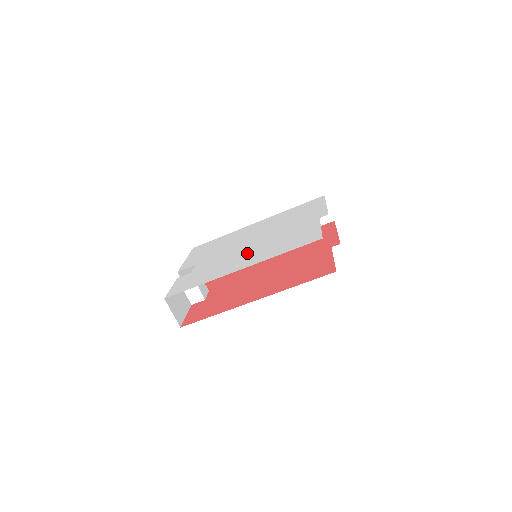
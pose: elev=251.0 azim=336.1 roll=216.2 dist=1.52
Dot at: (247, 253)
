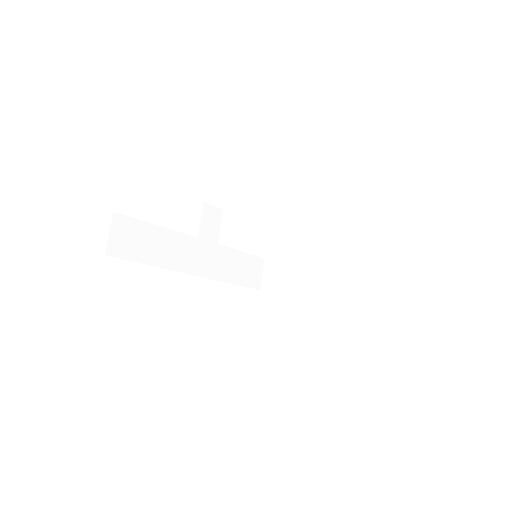
Dot at: occluded
